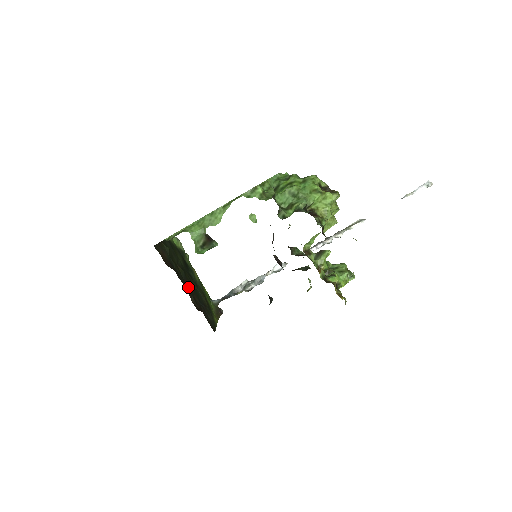
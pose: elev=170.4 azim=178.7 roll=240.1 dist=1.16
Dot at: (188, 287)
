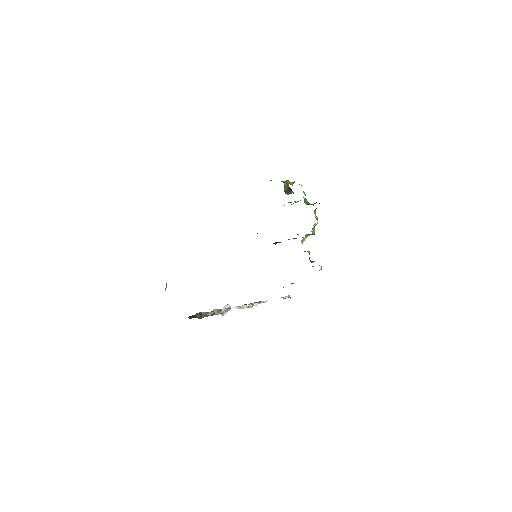
Dot at: occluded
